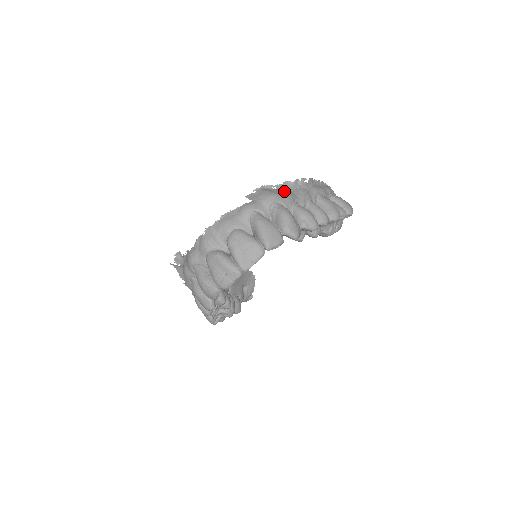
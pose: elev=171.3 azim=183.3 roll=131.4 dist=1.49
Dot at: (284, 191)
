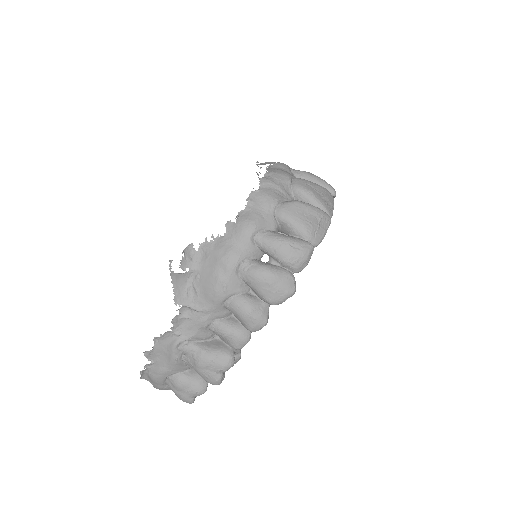
Dot at: occluded
